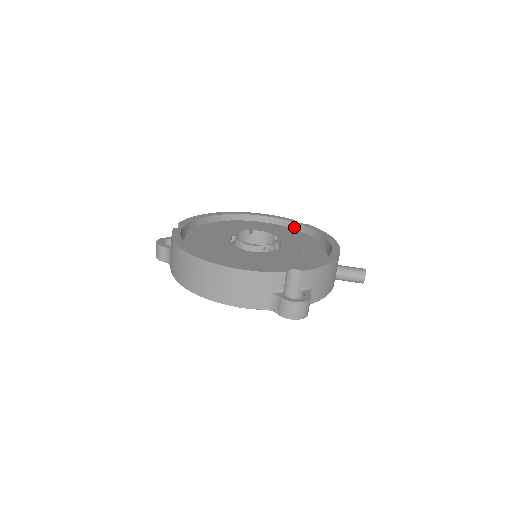
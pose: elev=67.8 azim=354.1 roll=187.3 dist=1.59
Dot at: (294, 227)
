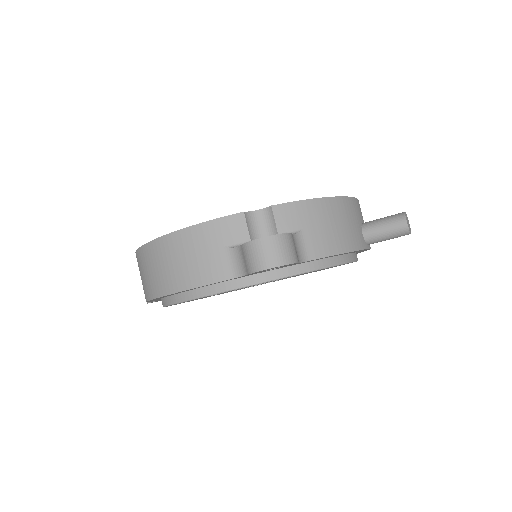
Dot at: occluded
